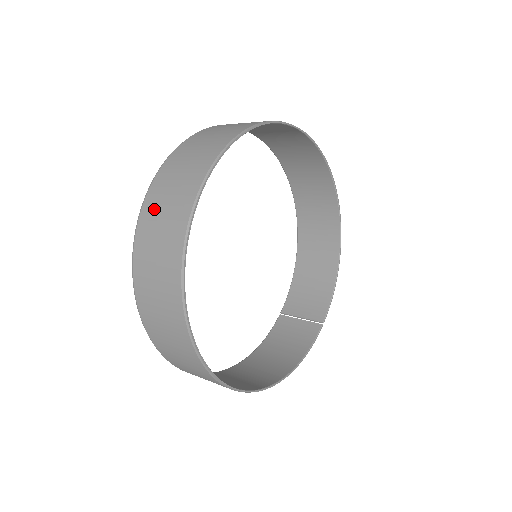
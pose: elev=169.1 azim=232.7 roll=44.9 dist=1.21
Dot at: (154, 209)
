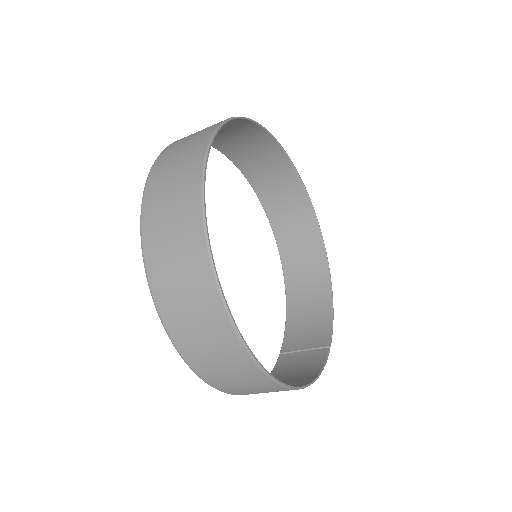
Dot at: (164, 166)
